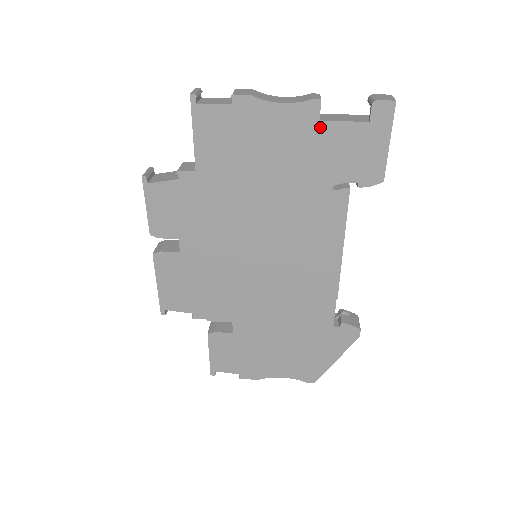
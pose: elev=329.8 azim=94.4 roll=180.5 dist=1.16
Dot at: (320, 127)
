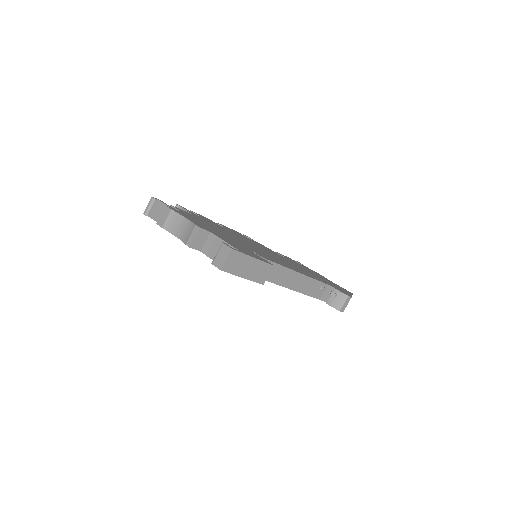
Dot at: occluded
